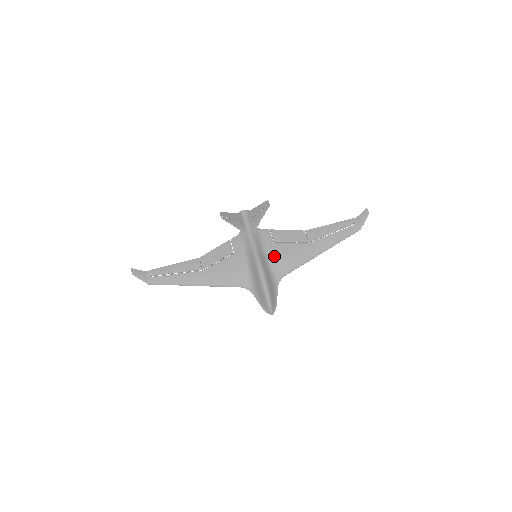
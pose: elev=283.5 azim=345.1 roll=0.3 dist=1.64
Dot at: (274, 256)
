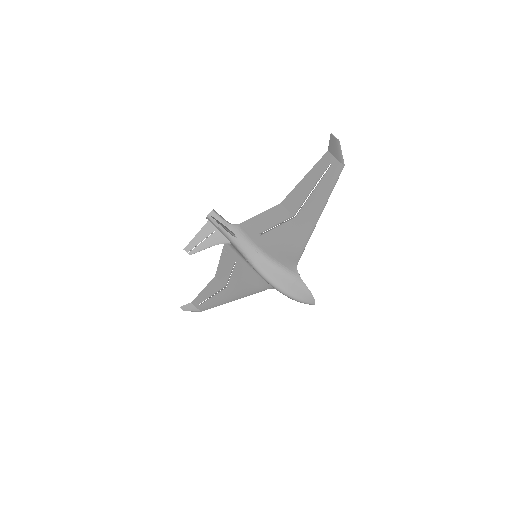
Dot at: (271, 251)
